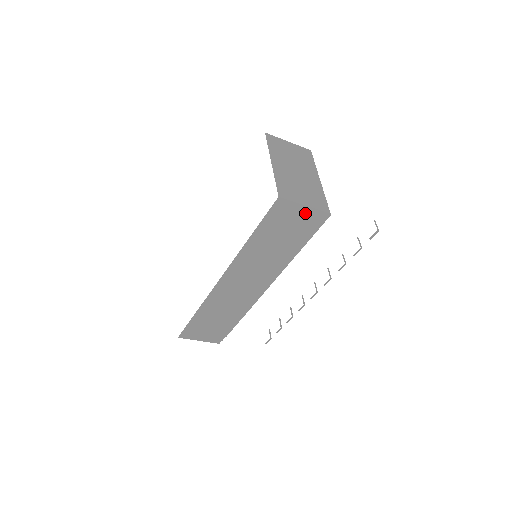
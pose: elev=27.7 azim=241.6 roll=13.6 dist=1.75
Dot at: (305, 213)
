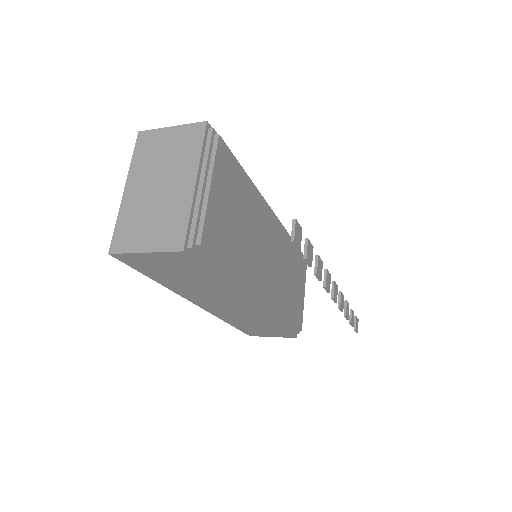
Dot at: (159, 257)
